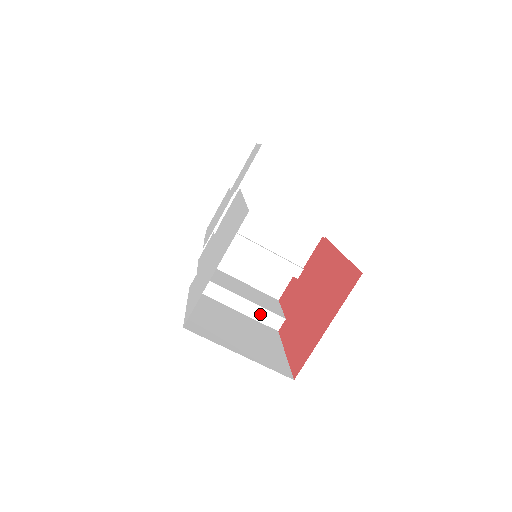
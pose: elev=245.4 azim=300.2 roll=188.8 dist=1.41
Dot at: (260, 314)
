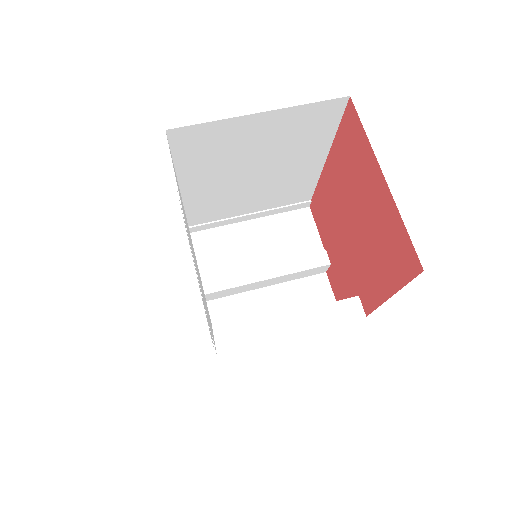
Dot at: (326, 315)
